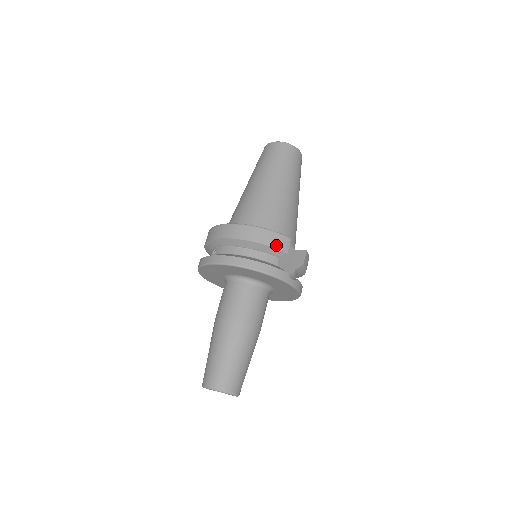
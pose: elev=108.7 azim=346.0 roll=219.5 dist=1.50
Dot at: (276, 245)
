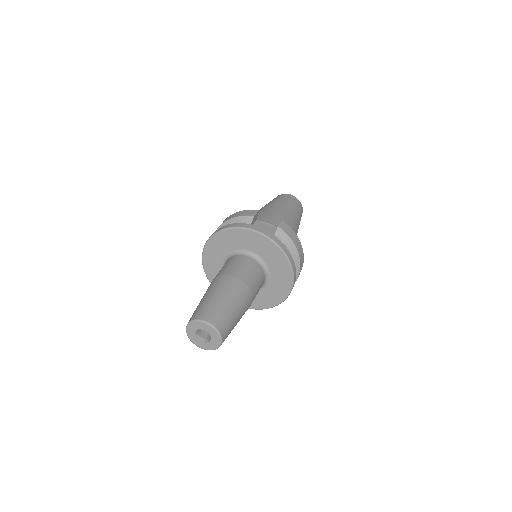
Dot at: (244, 214)
